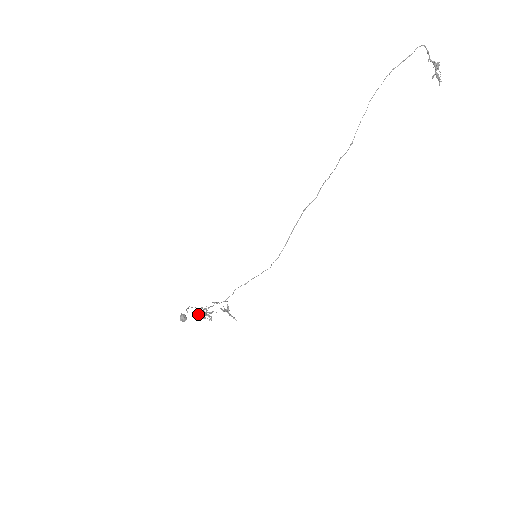
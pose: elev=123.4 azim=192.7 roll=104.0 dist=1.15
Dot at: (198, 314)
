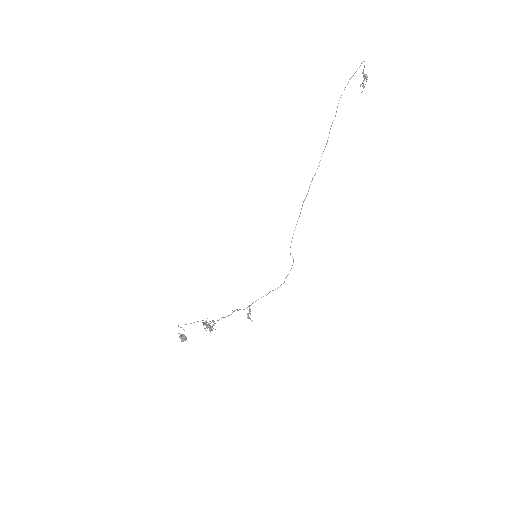
Dot at: (207, 328)
